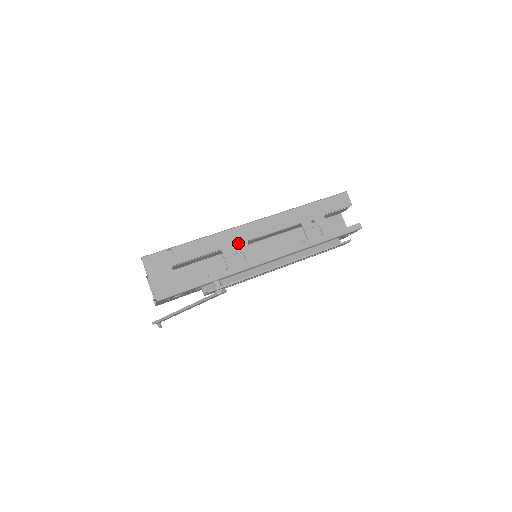
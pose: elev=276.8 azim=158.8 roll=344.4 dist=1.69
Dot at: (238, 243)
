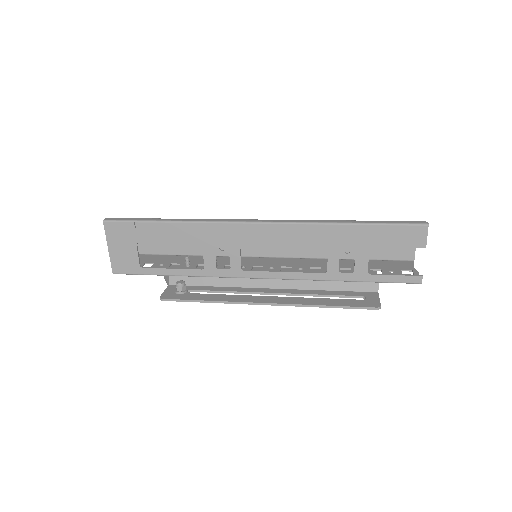
Dot at: (227, 244)
